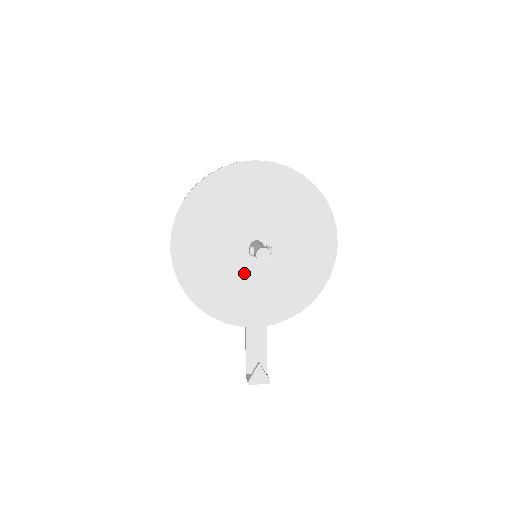
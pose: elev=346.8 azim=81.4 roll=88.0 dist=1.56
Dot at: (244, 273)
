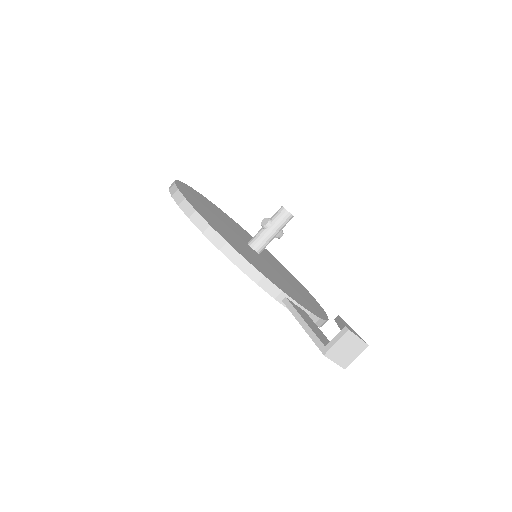
Dot at: (255, 255)
